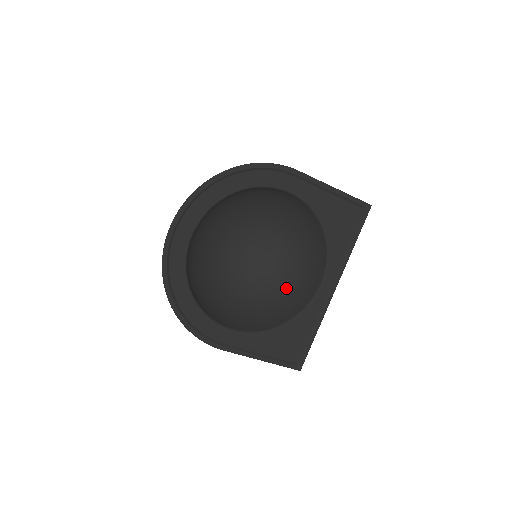
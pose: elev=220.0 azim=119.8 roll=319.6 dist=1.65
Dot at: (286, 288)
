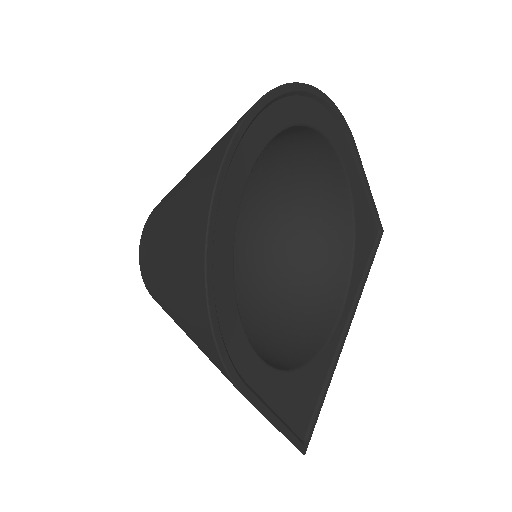
Dot at: (279, 318)
